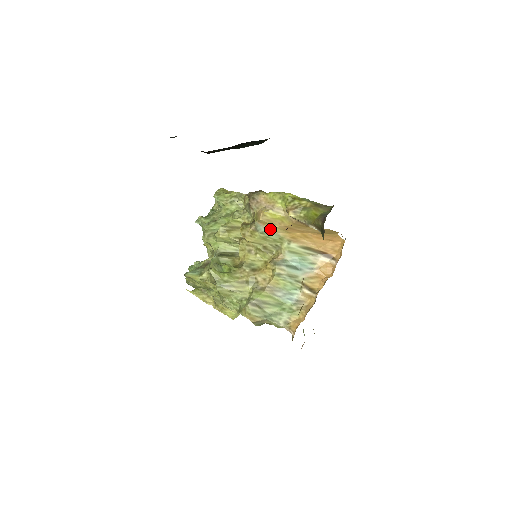
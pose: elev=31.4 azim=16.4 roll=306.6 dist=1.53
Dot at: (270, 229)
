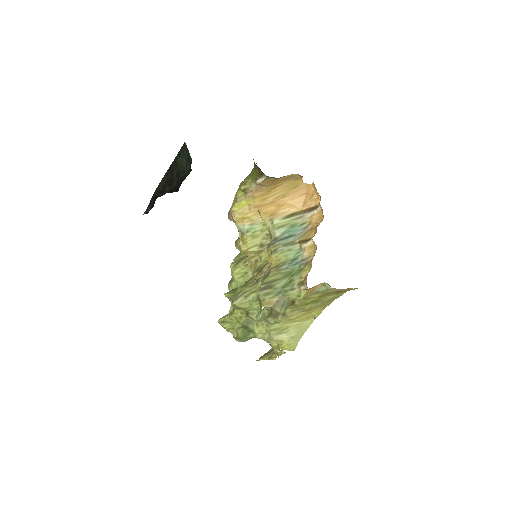
Dot at: (249, 222)
